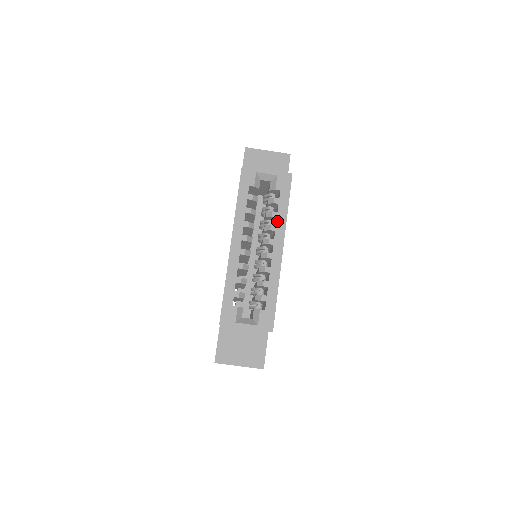
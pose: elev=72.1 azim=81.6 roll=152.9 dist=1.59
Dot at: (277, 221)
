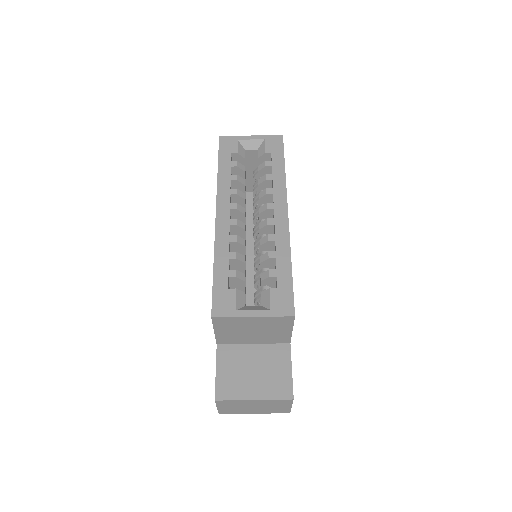
Dot at: (273, 183)
